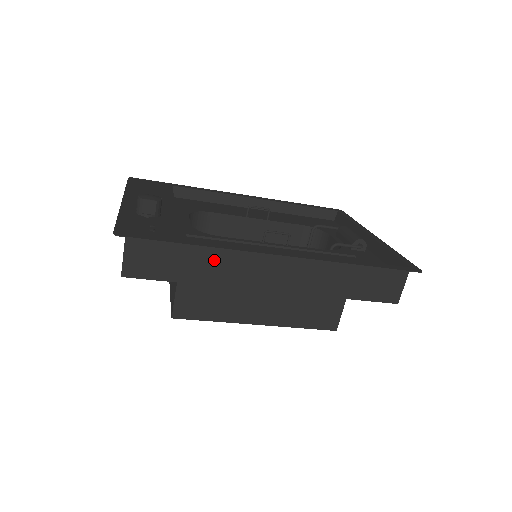
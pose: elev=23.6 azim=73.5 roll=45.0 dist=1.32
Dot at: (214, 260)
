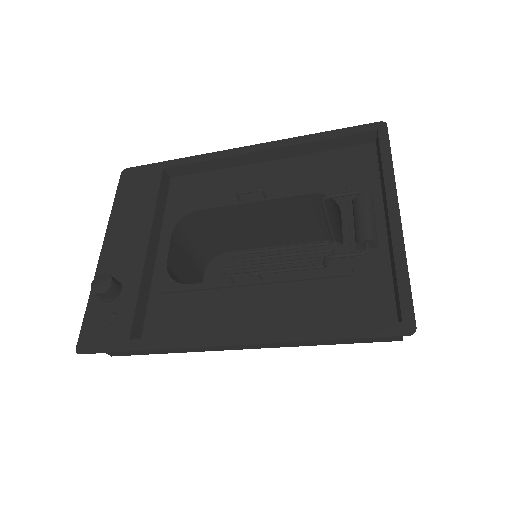
Dot at: occluded
